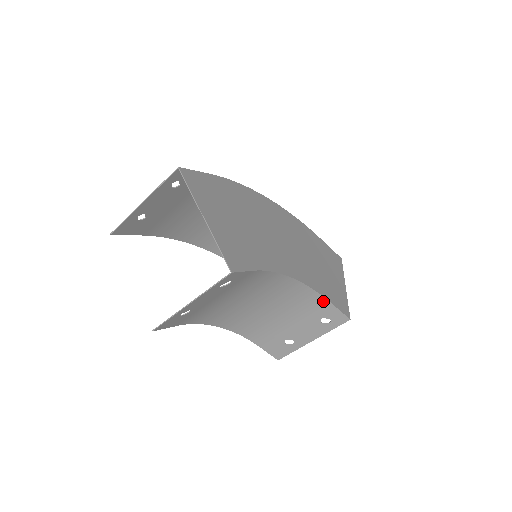
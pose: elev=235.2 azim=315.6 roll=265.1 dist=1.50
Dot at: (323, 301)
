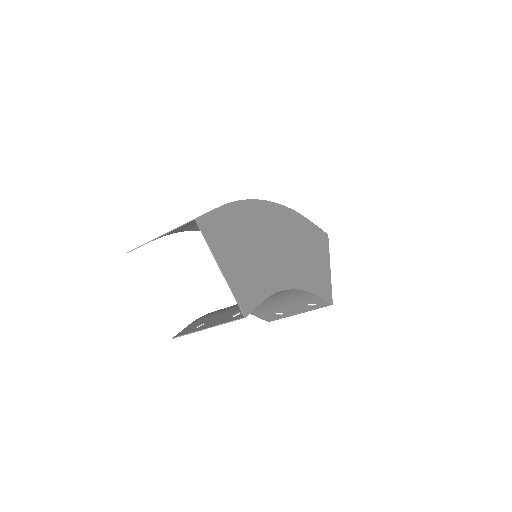
Dot at: (312, 295)
